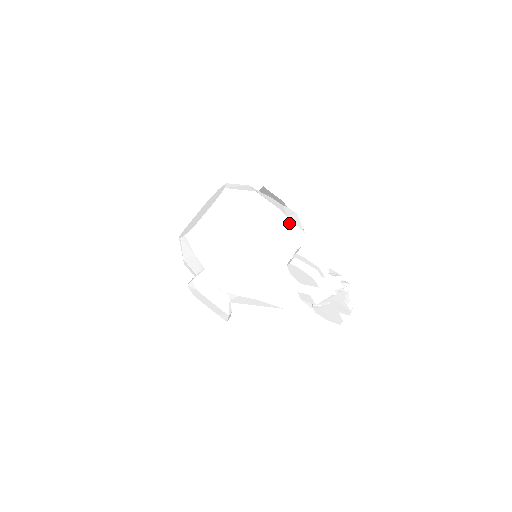
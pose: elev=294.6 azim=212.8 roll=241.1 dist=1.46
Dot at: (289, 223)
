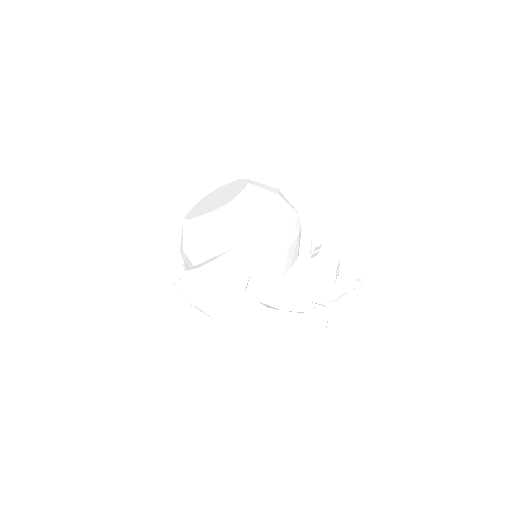
Dot at: occluded
